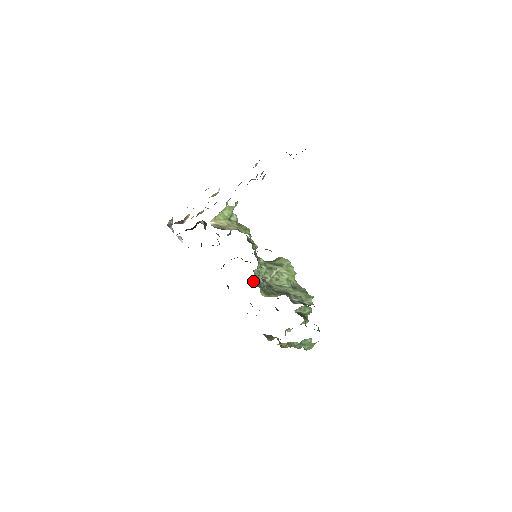
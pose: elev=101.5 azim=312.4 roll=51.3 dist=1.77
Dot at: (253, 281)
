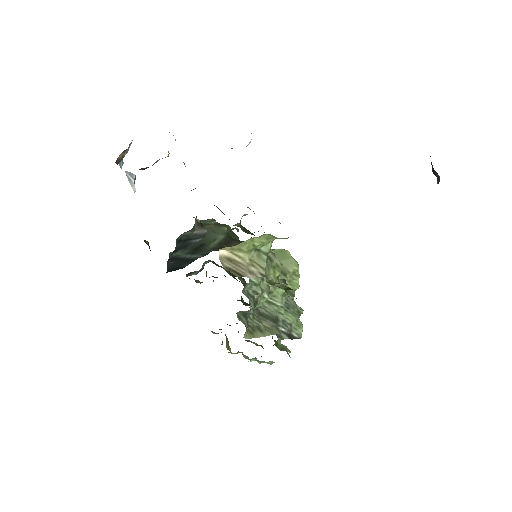
Dot at: (239, 311)
